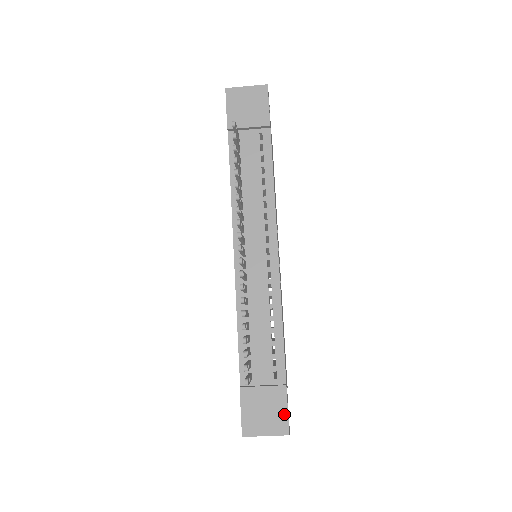
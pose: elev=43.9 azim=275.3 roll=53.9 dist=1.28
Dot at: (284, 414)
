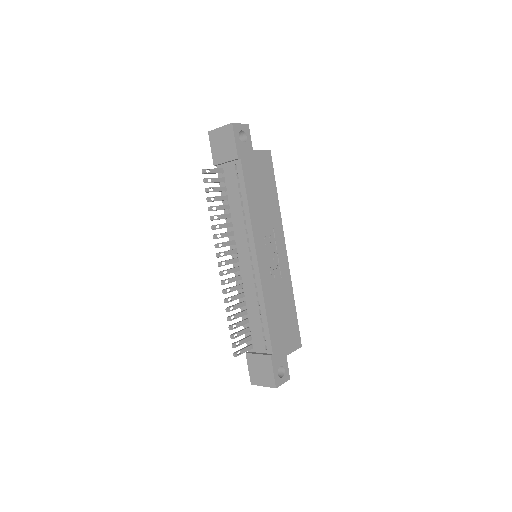
Dot at: (271, 374)
